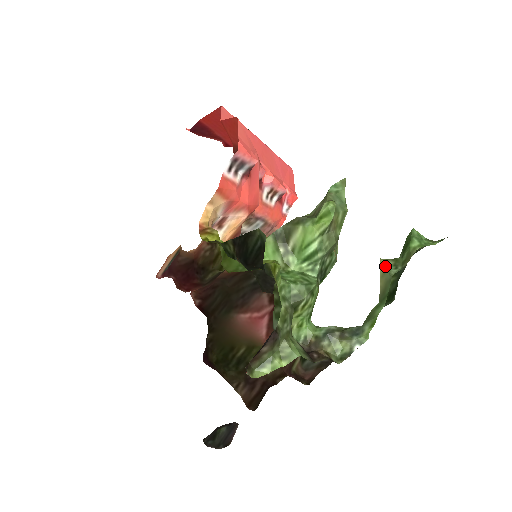
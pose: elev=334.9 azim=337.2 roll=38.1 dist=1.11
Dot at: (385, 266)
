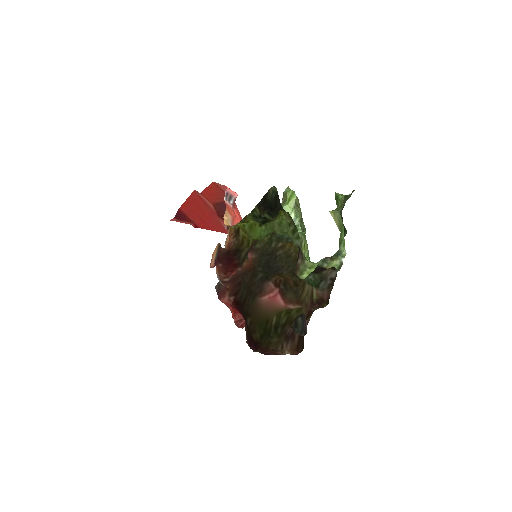
Dot at: (333, 212)
